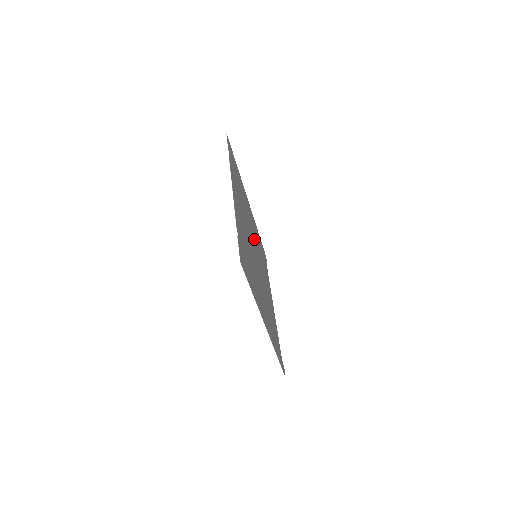
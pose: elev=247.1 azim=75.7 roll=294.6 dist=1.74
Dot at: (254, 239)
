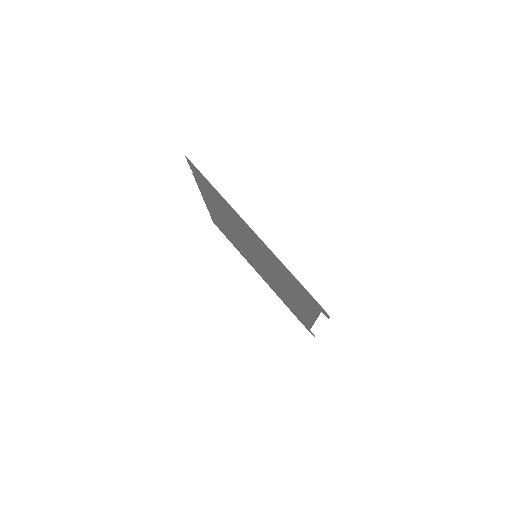
Dot at: (260, 267)
